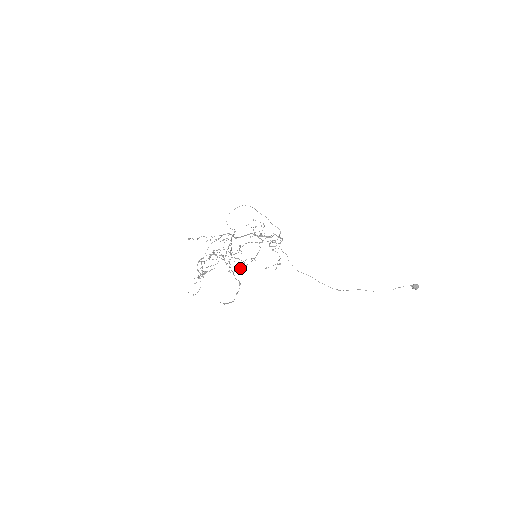
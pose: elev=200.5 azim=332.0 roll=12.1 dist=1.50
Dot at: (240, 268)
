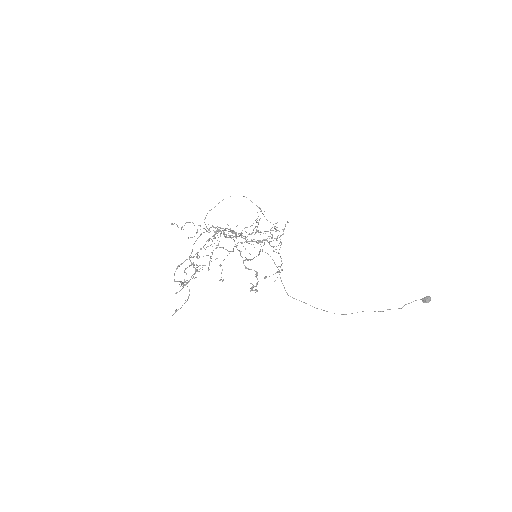
Dot at: (248, 259)
